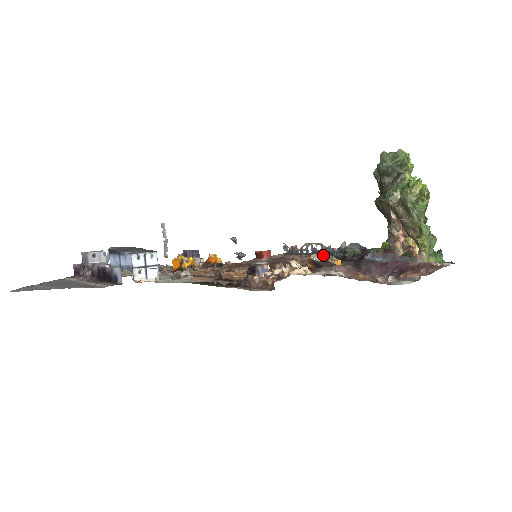
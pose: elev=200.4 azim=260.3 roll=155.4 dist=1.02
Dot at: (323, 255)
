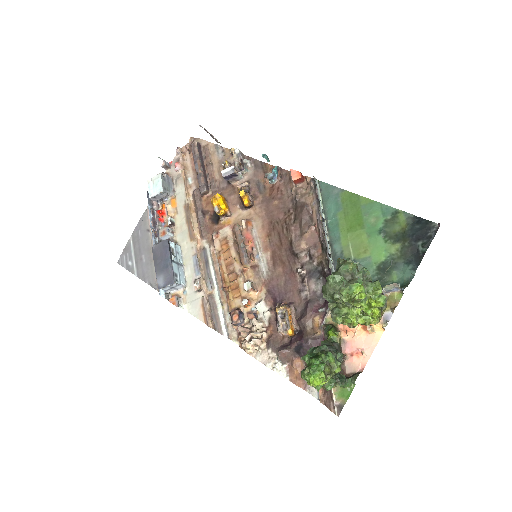
Dot at: (328, 240)
